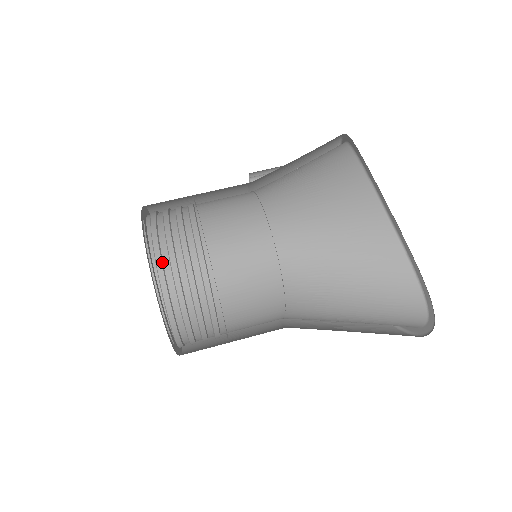
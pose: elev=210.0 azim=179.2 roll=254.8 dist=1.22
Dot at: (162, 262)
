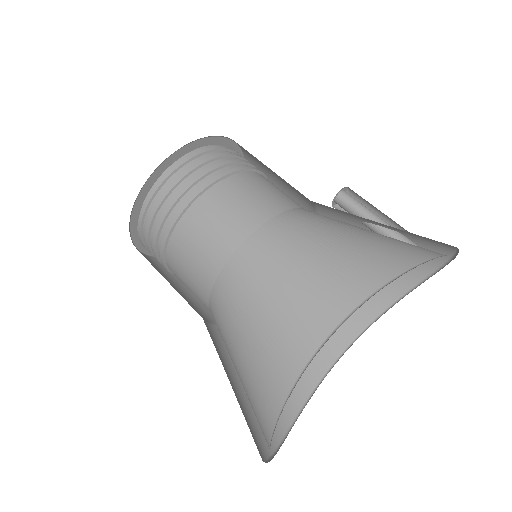
Dot at: (155, 193)
